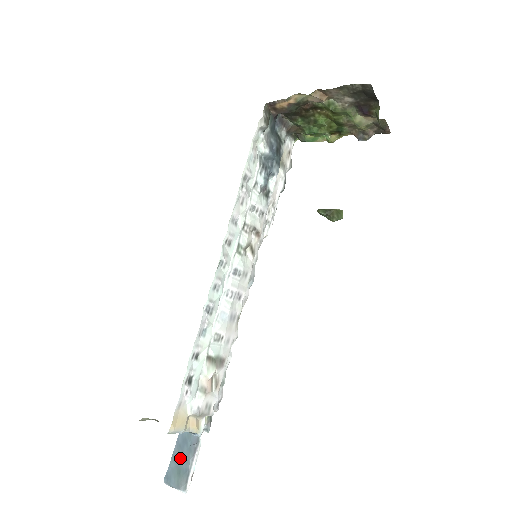
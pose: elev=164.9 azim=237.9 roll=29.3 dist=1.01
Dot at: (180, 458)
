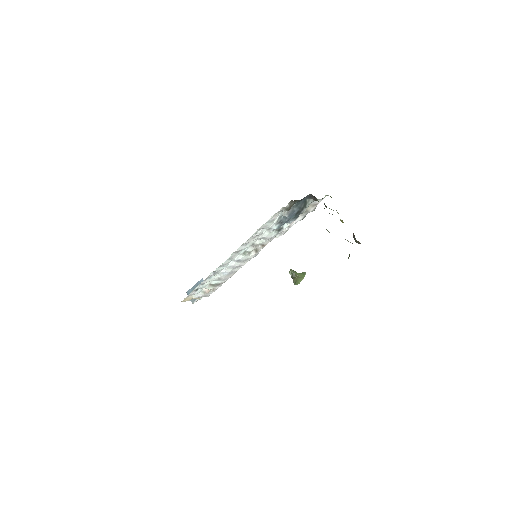
Dot at: occluded
